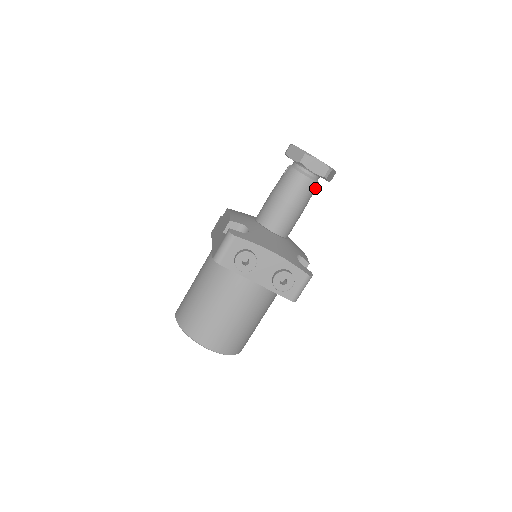
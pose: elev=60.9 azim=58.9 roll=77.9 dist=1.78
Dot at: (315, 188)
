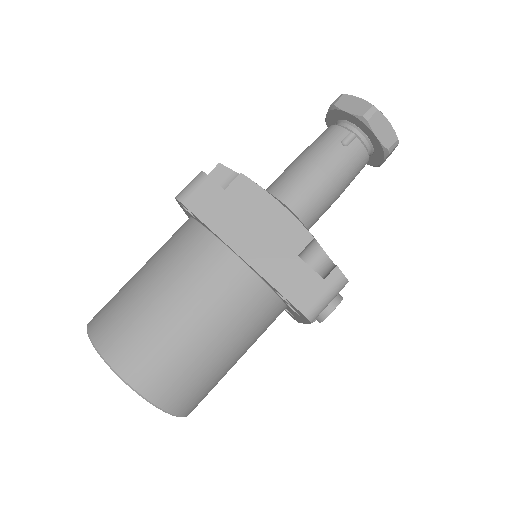
Dot at: occluded
